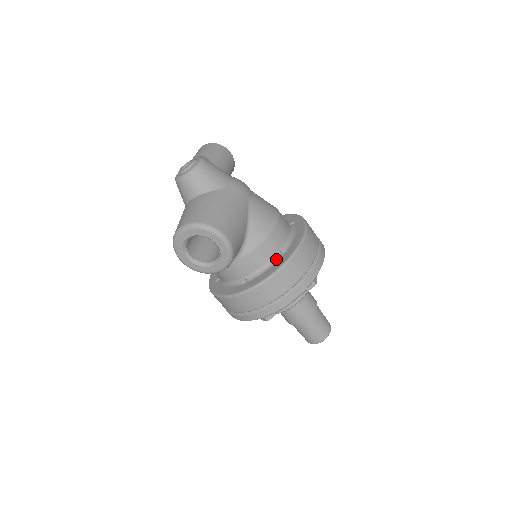
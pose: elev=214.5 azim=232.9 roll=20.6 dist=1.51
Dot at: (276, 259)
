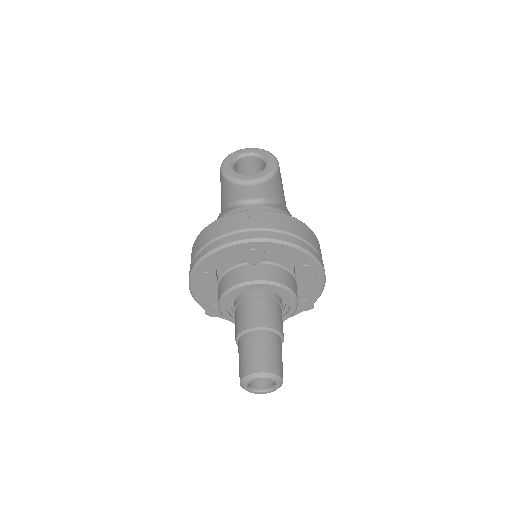
Dot at: occluded
